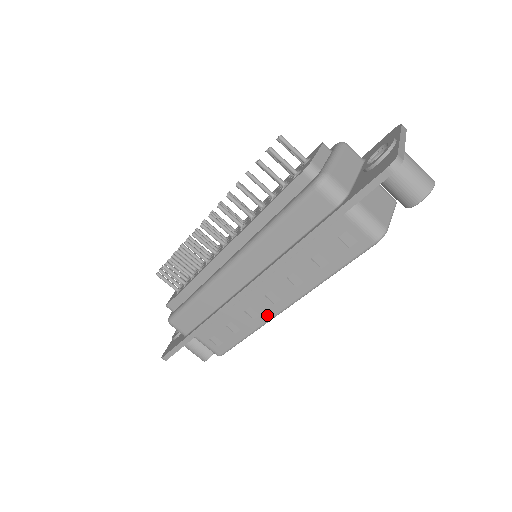
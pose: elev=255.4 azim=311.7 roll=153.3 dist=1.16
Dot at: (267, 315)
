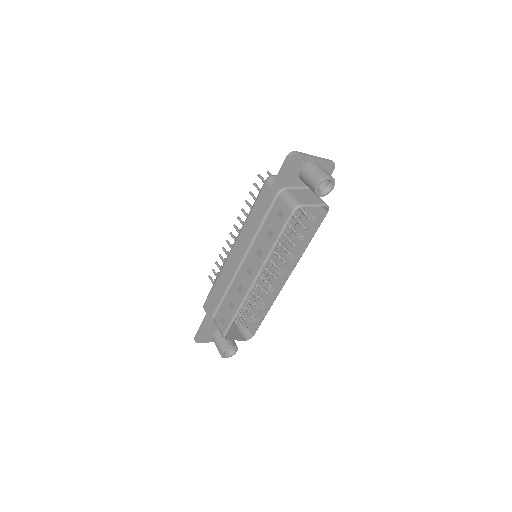
Dot at: (246, 287)
